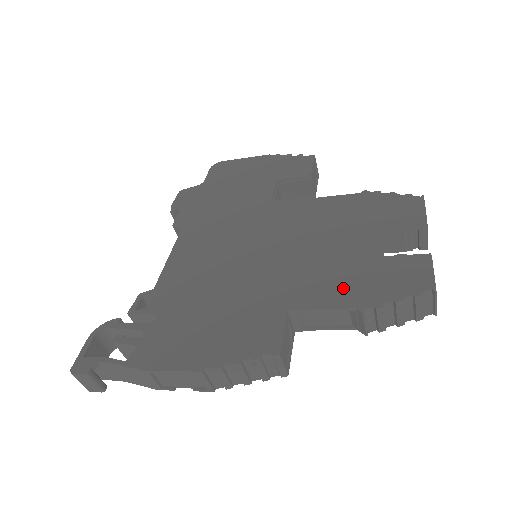
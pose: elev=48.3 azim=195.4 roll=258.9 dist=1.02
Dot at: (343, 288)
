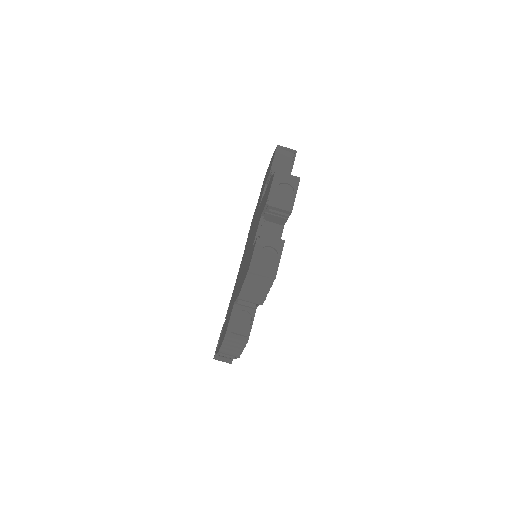
Dot at: occluded
